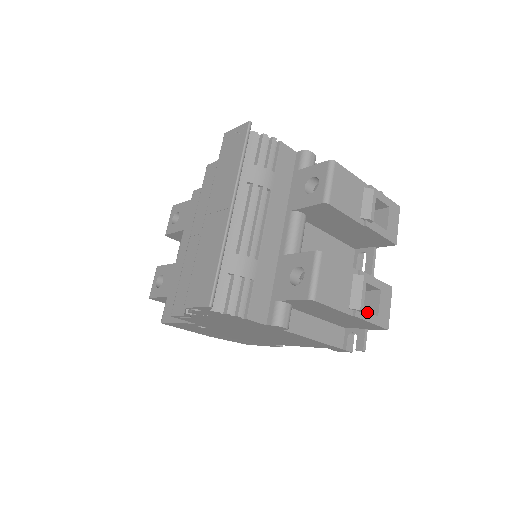
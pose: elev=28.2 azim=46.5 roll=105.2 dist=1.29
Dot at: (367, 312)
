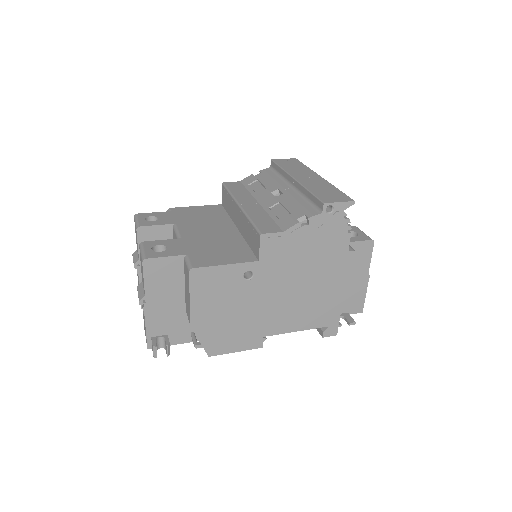
Dot at: occluded
